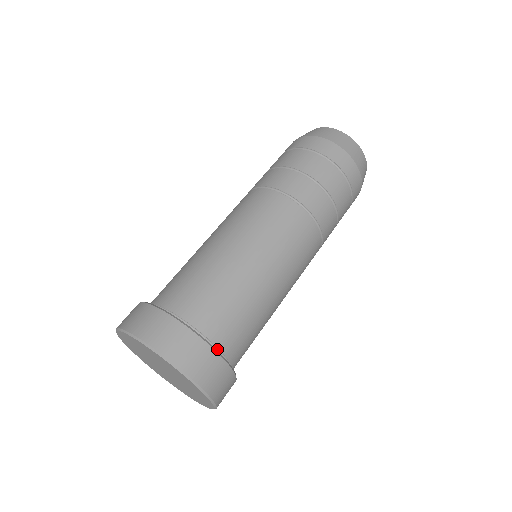
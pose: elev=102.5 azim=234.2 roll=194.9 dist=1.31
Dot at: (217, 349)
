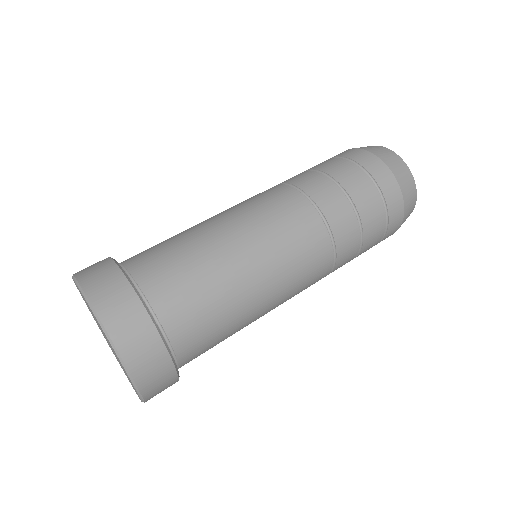
Dot at: (160, 326)
